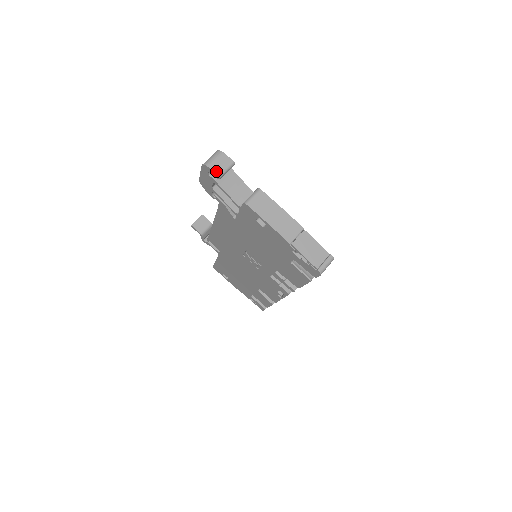
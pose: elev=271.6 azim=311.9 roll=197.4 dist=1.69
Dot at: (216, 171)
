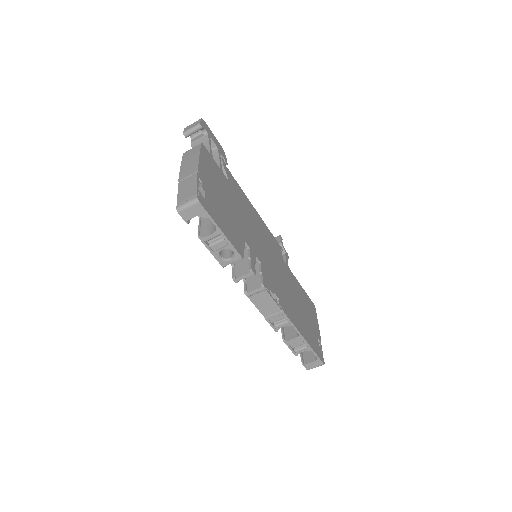
Dot at: (185, 130)
